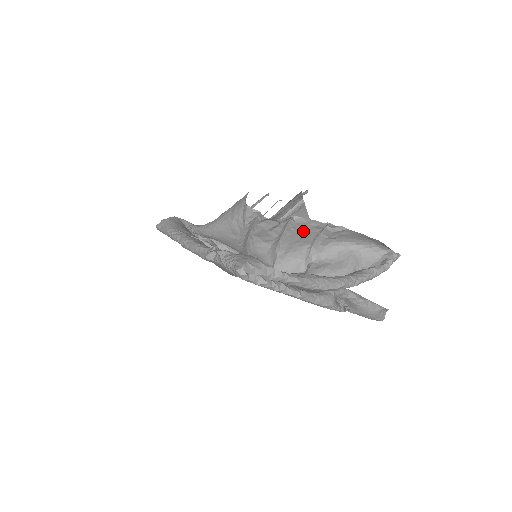
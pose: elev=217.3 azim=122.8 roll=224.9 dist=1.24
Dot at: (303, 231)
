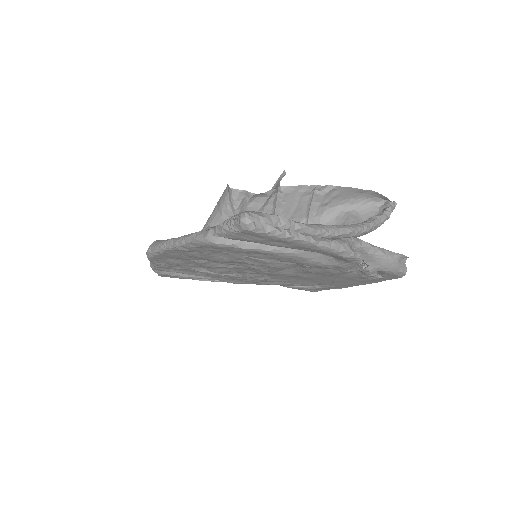
Dot at: (294, 203)
